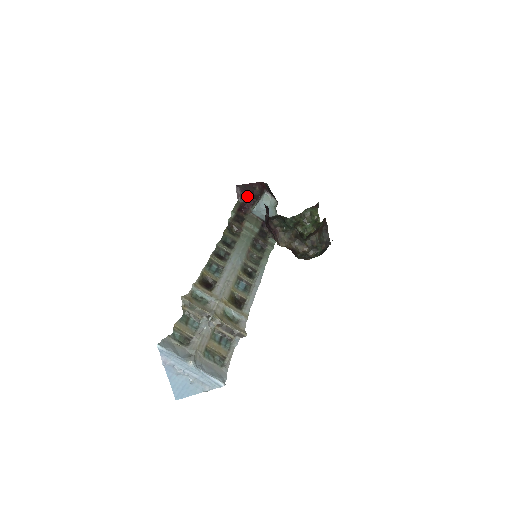
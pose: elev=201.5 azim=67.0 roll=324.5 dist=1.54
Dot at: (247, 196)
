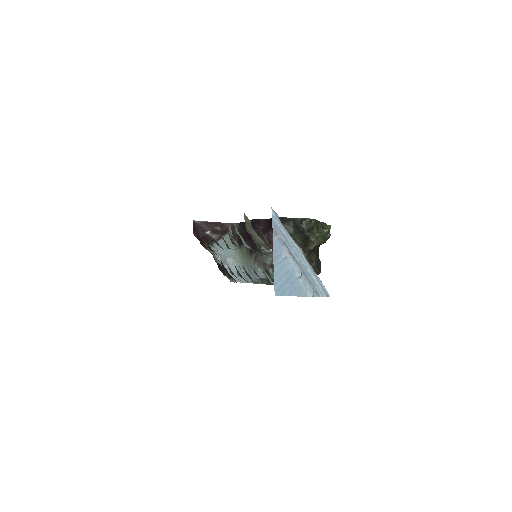
Dot at: (205, 233)
